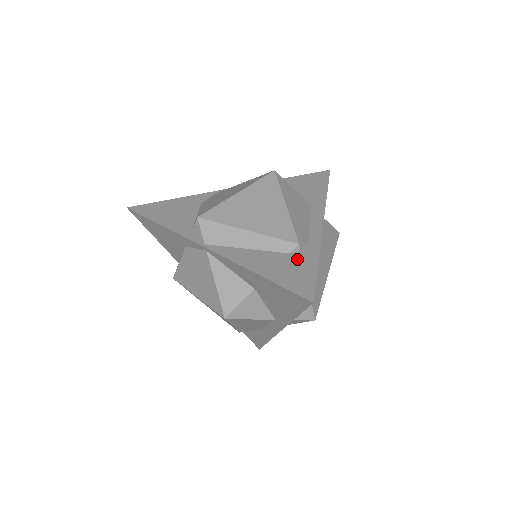
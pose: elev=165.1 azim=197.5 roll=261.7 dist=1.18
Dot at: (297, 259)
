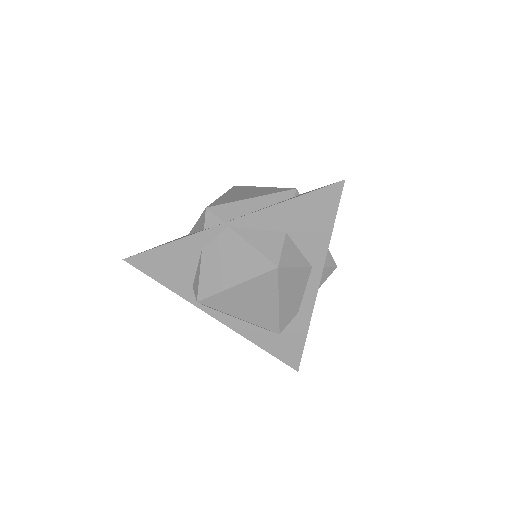
Dot at: occluded
